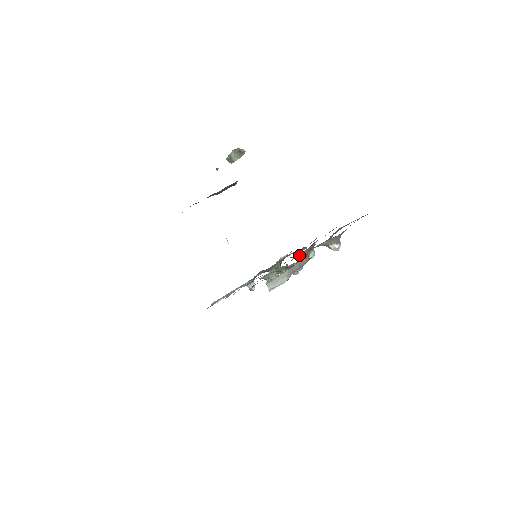
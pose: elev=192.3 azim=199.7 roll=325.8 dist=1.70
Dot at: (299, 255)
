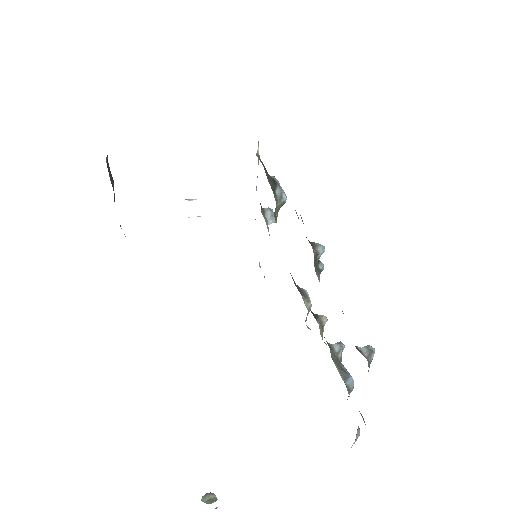
Dot at: occluded
